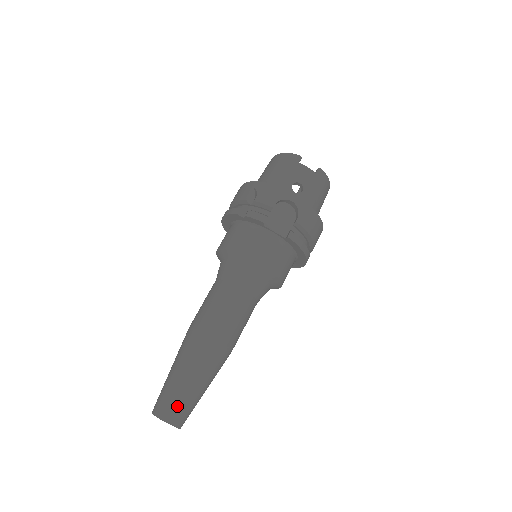
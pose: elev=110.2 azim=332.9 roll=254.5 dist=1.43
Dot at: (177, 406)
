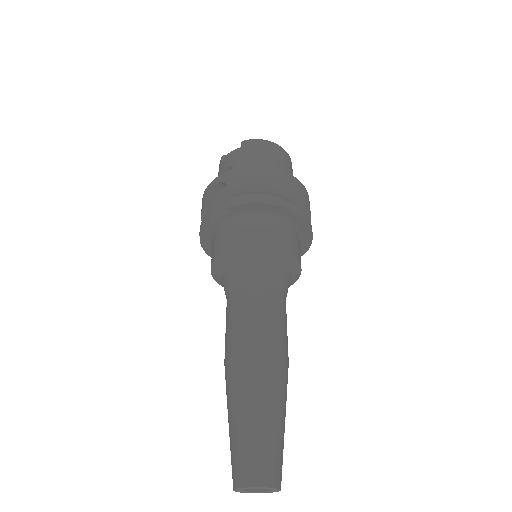
Dot at: (239, 459)
